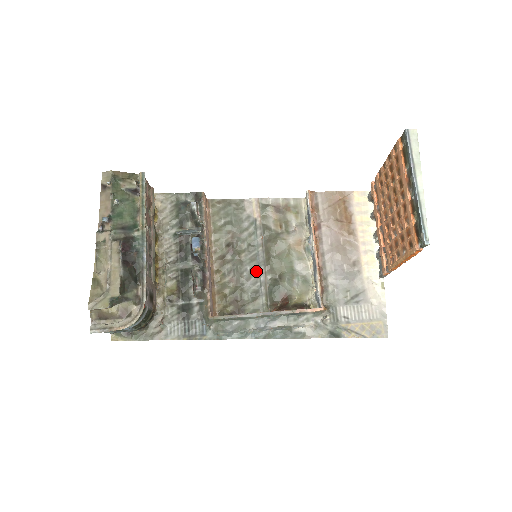
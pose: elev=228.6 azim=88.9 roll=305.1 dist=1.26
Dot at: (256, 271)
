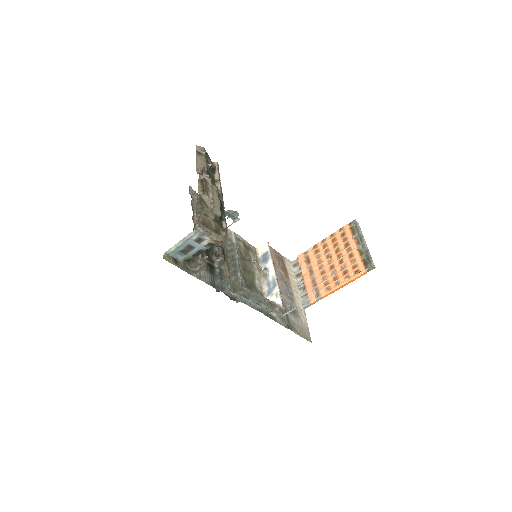
Dot at: (236, 273)
